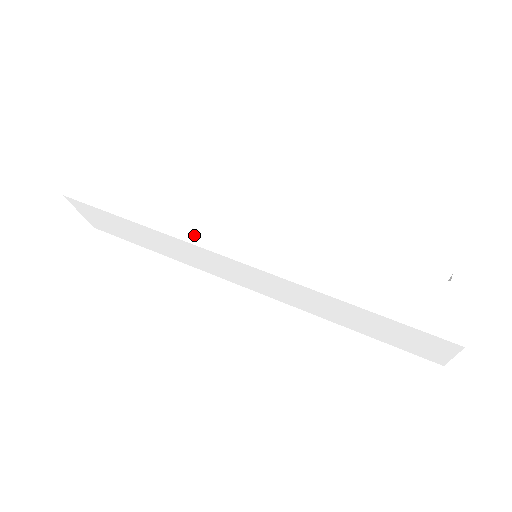
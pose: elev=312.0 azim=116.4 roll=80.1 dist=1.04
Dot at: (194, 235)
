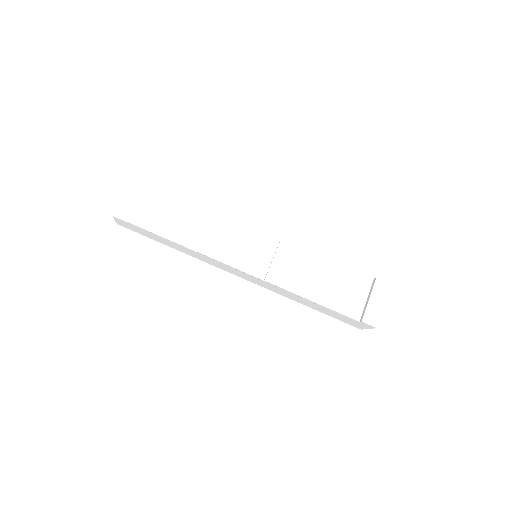
Dot at: (213, 265)
